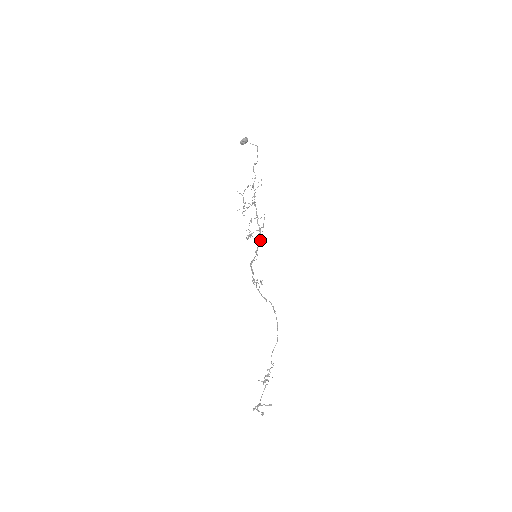
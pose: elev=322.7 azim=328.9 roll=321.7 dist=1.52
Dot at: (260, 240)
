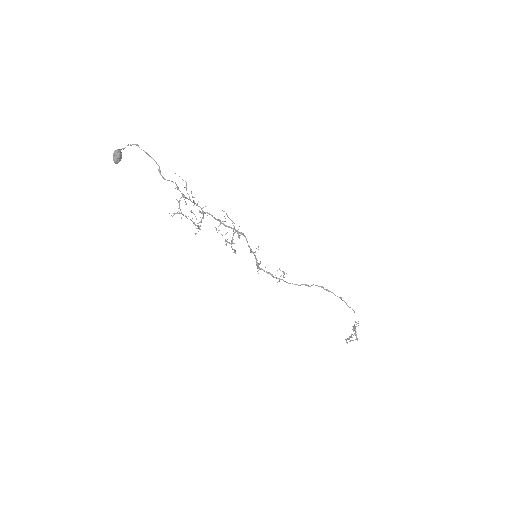
Dot at: (246, 240)
